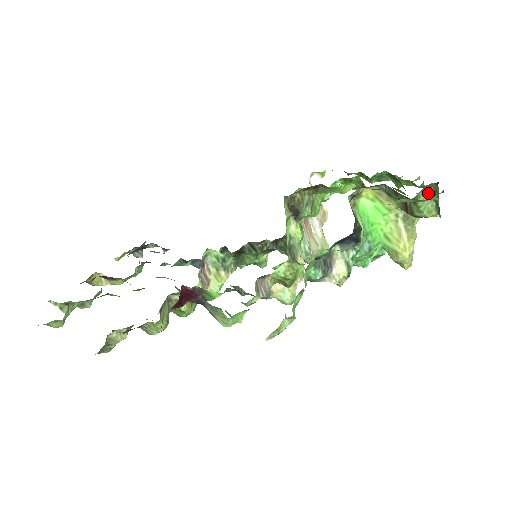
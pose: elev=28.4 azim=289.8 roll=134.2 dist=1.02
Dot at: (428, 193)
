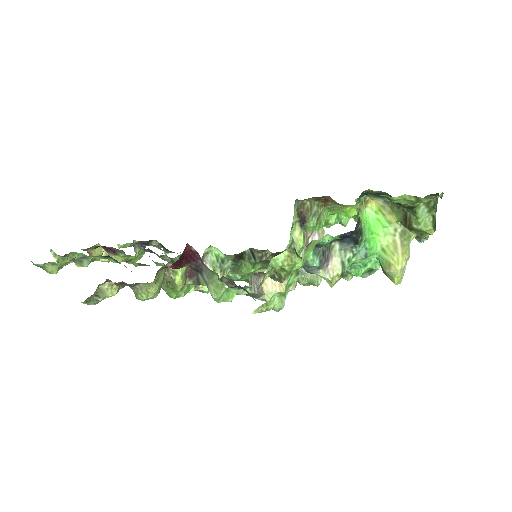
Dot at: (428, 205)
